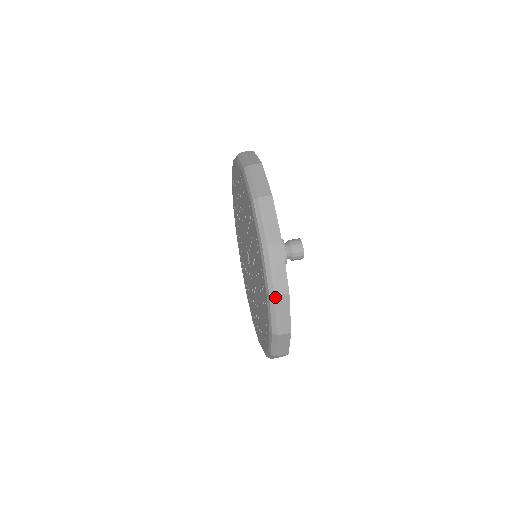
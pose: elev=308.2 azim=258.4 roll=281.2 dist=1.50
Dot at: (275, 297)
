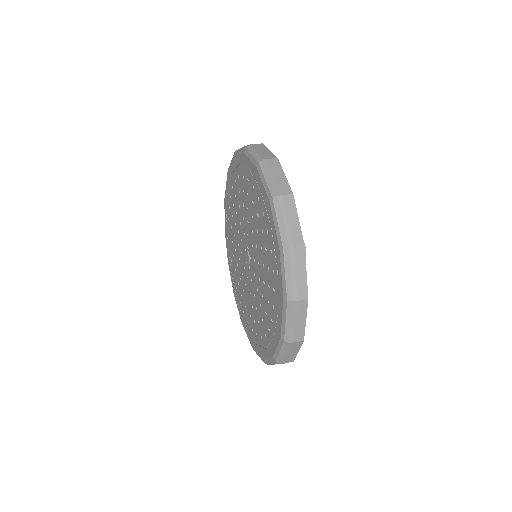
Dot at: (290, 344)
